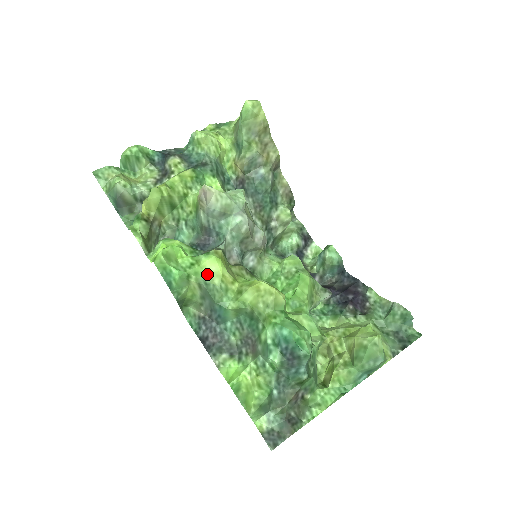
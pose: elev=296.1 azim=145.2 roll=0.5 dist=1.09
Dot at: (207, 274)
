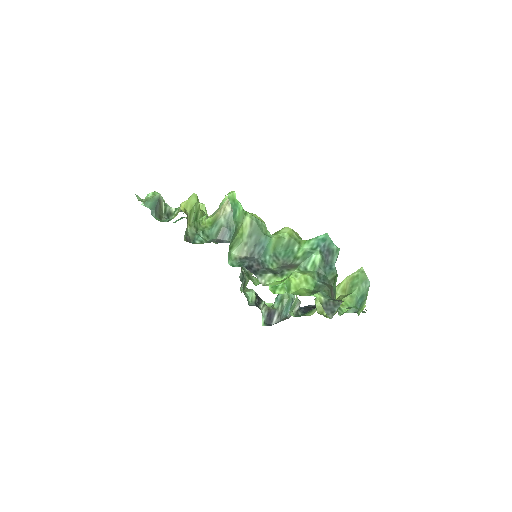
Dot at: (255, 217)
